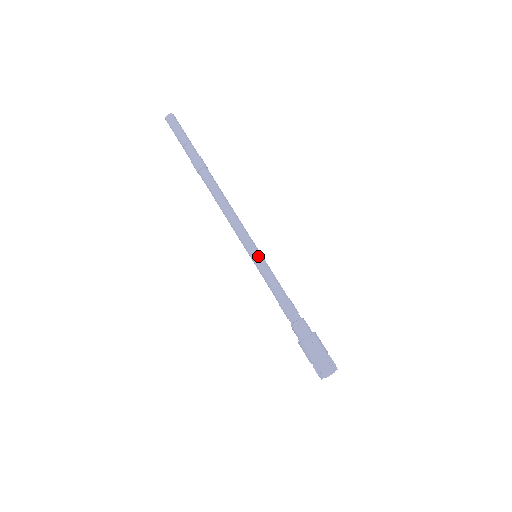
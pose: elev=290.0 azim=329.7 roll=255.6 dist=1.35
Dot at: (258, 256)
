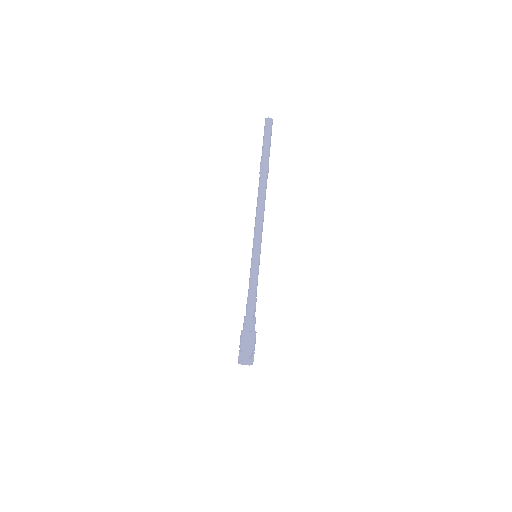
Dot at: (257, 257)
